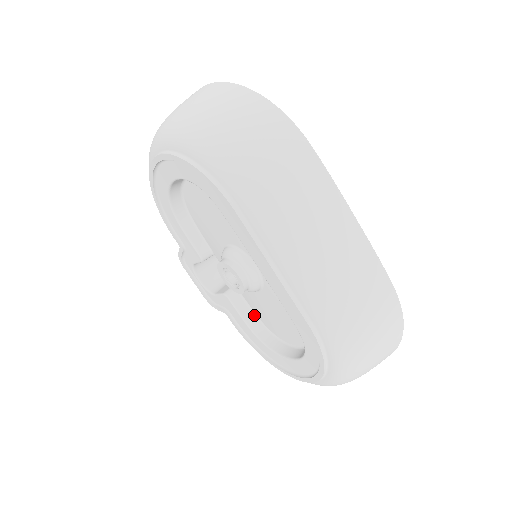
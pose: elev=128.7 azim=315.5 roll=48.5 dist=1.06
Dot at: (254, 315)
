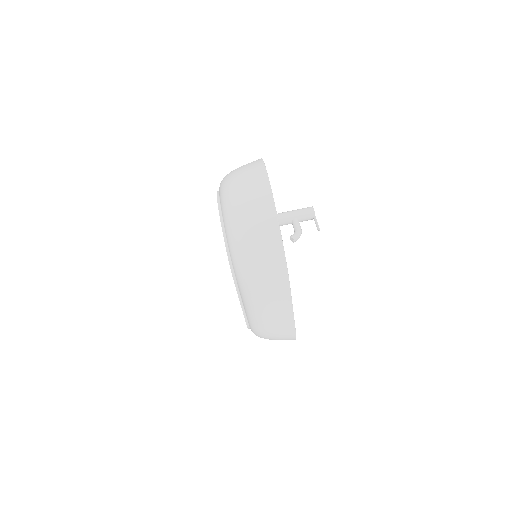
Dot at: occluded
